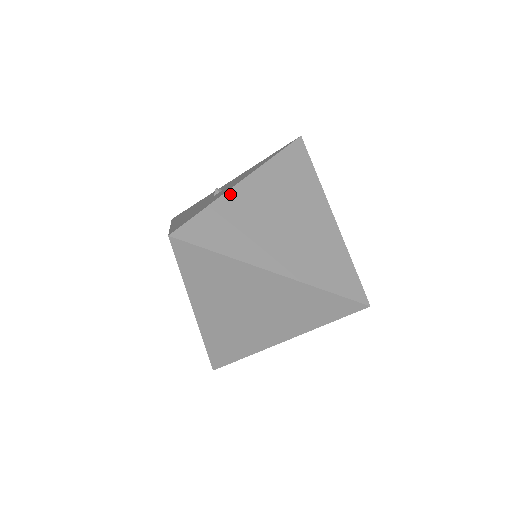
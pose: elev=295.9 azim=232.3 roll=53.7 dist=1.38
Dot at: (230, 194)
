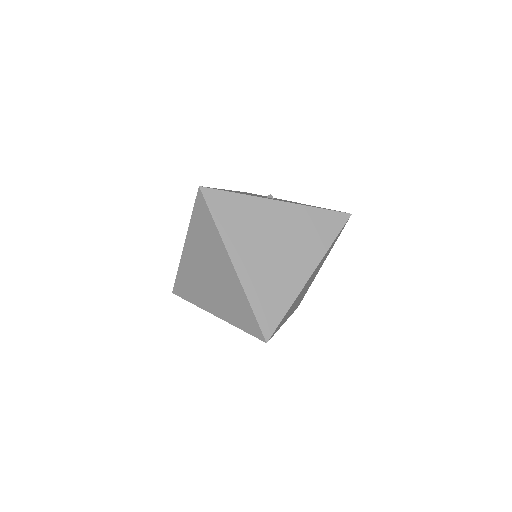
Dot at: (261, 200)
